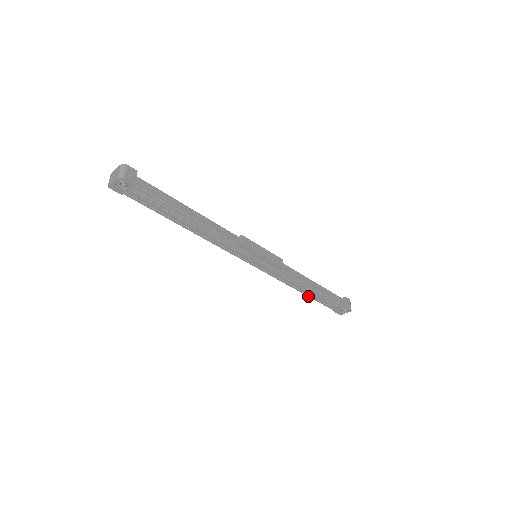
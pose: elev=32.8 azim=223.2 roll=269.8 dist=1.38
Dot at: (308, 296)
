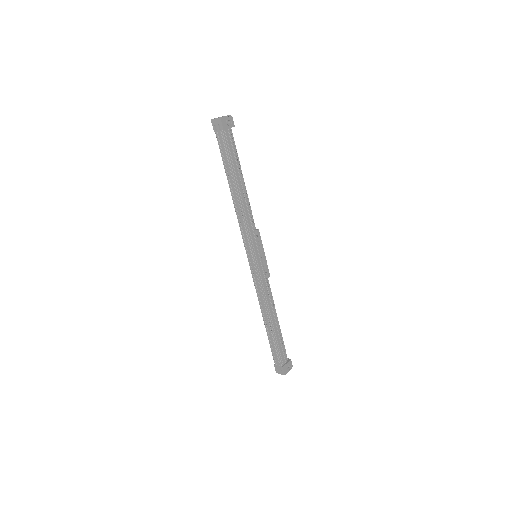
Dot at: (273, 331)
